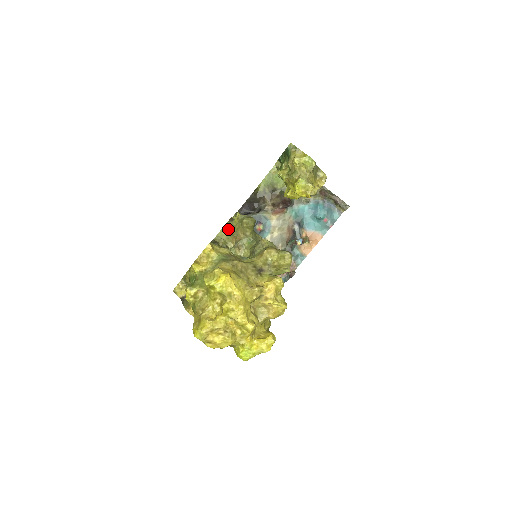
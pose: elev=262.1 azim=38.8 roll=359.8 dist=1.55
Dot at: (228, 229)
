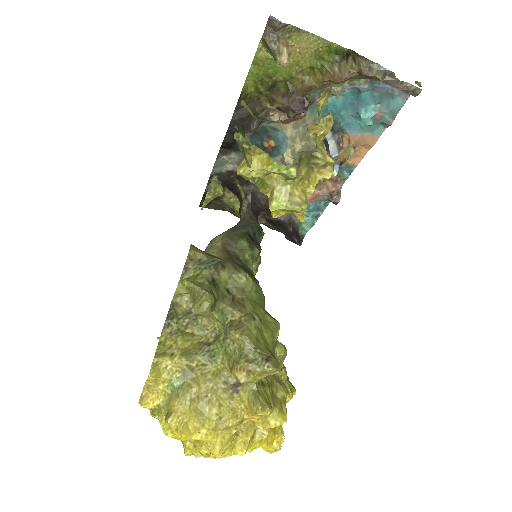
Dot at: (185, 288)
